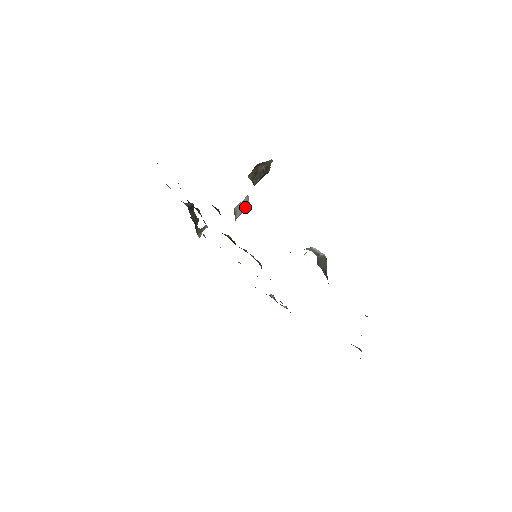
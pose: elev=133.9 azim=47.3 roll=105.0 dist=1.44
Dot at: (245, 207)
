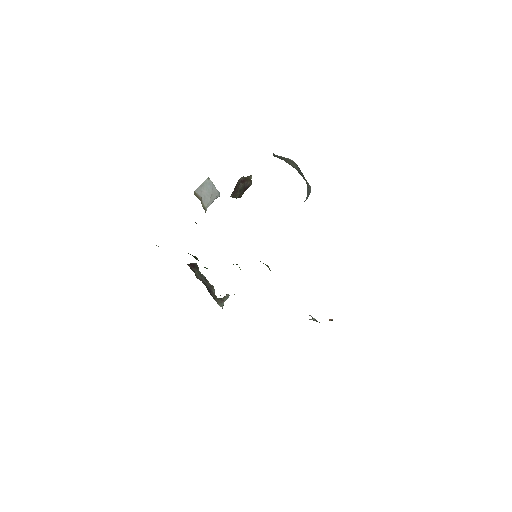
Dot at: (212, 193)
